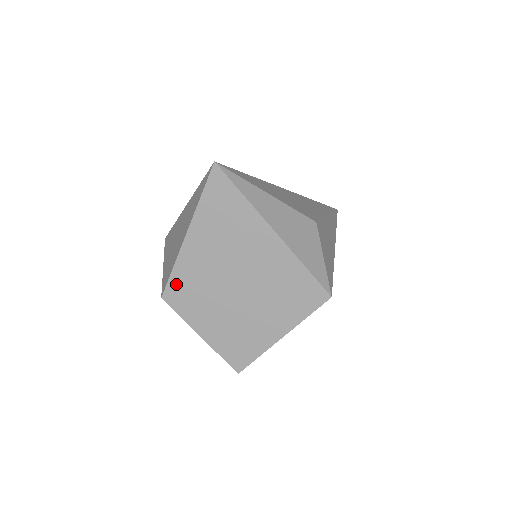
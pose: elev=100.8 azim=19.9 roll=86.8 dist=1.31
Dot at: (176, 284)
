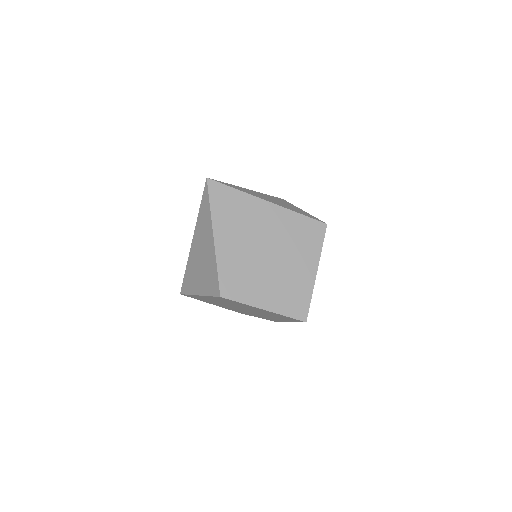
Dot at: (225, 279)
